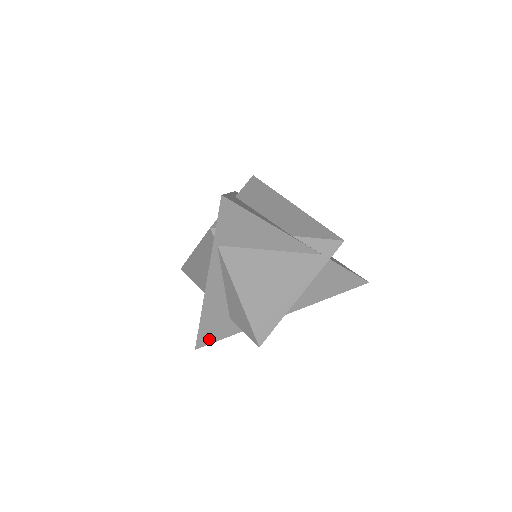
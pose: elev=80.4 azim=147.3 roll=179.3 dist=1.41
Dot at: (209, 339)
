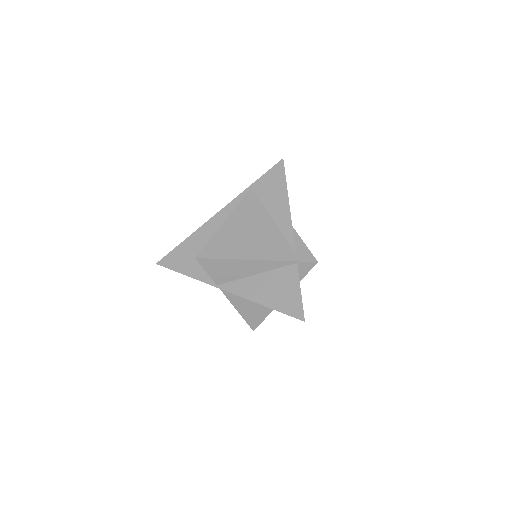
Dot at: (172, 263)
